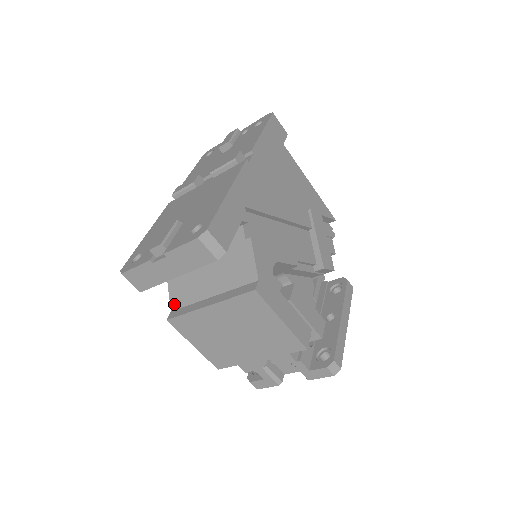
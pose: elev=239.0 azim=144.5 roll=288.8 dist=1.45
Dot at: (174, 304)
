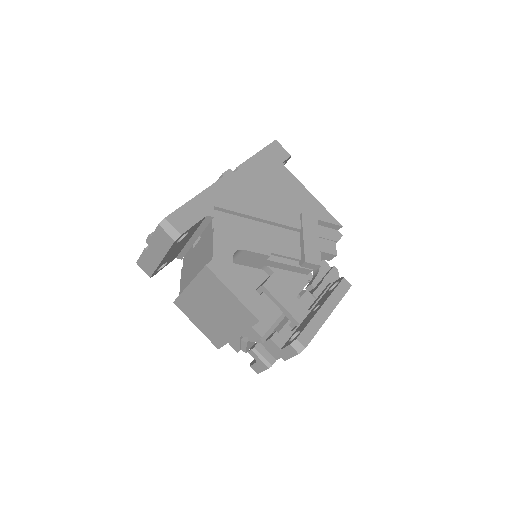
Dot at: (181, 291)
